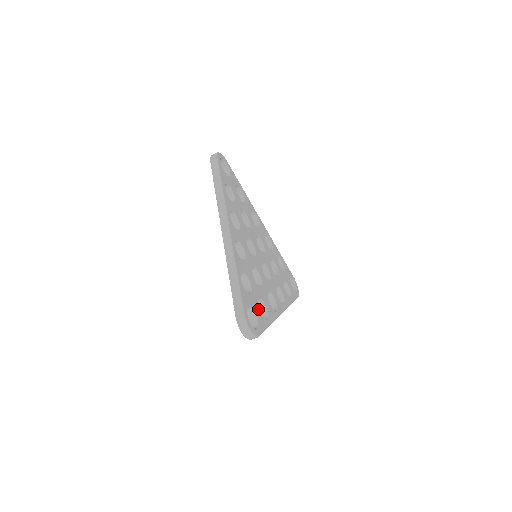
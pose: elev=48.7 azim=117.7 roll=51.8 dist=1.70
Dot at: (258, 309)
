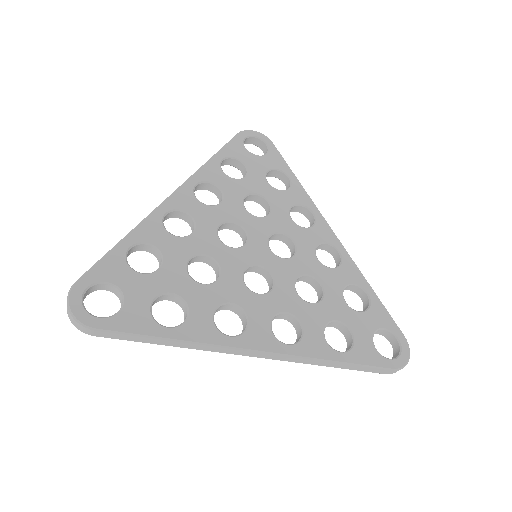
Dot at: (146, 300)
